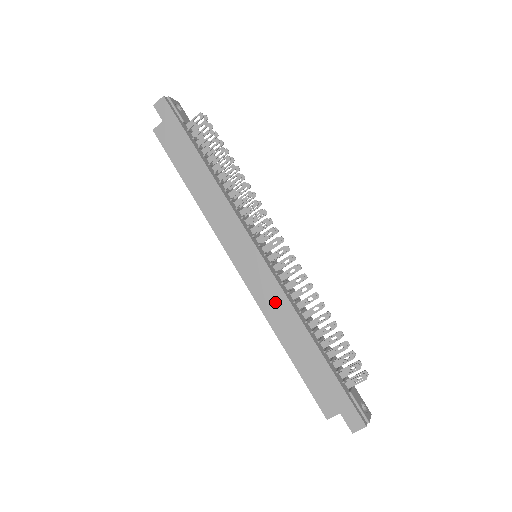
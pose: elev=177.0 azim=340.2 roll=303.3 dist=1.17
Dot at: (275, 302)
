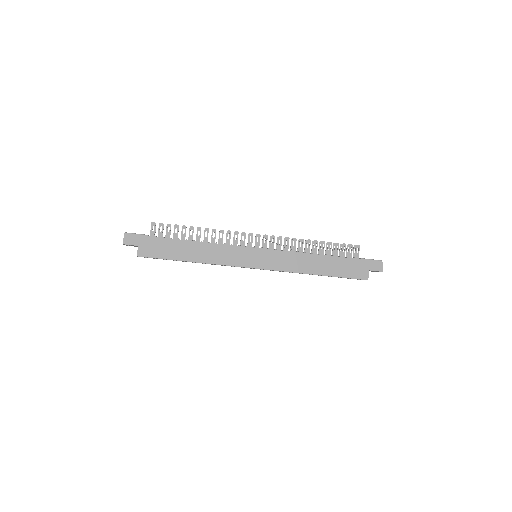
Dot at: (291, 261)
